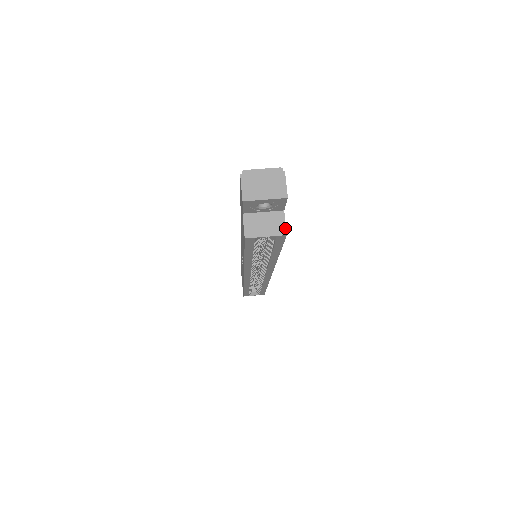
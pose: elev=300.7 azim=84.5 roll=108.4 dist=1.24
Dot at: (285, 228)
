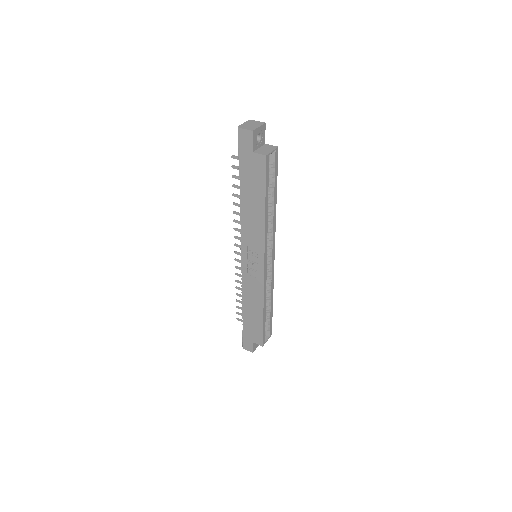
Dot at: (274, 146)
